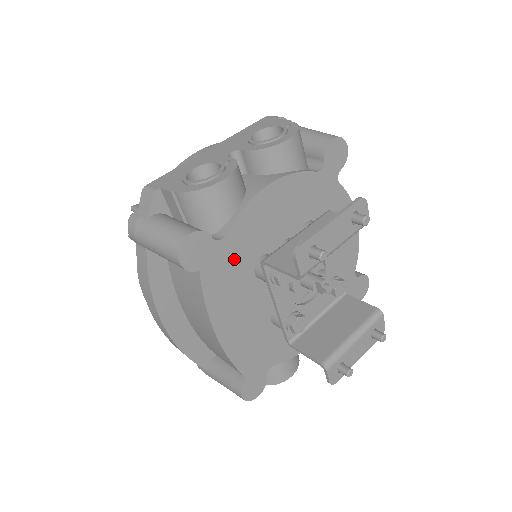
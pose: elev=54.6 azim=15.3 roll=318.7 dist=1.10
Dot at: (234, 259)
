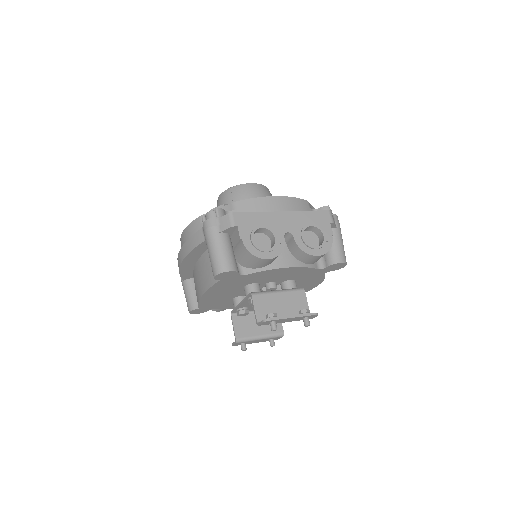
Dot at: (240, 281)
